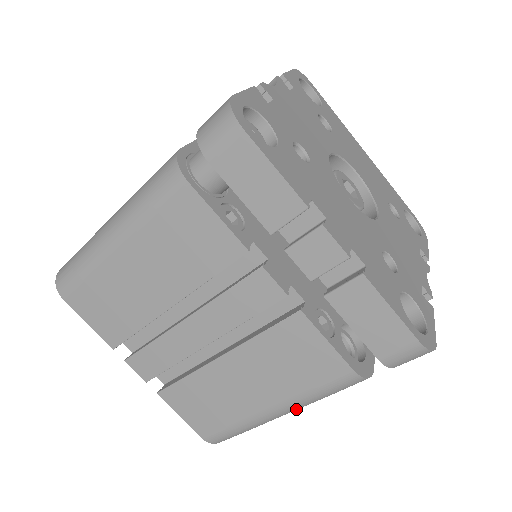
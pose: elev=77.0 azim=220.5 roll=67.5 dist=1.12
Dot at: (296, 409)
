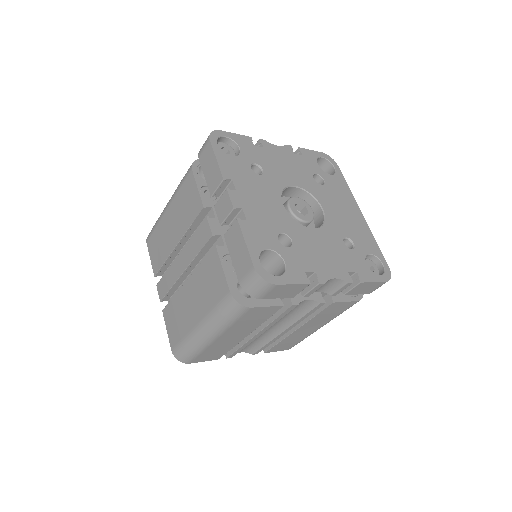
Dot at: (211, 330)
